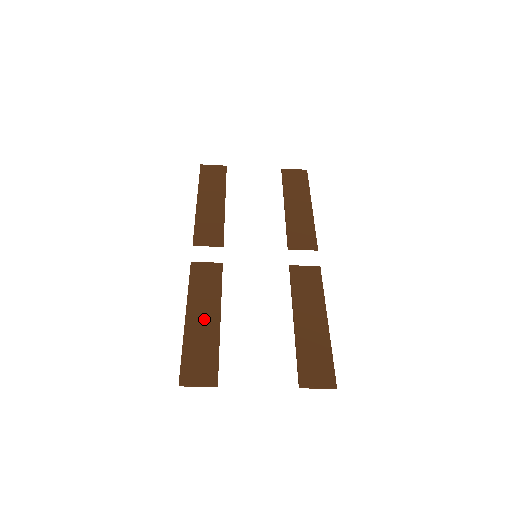
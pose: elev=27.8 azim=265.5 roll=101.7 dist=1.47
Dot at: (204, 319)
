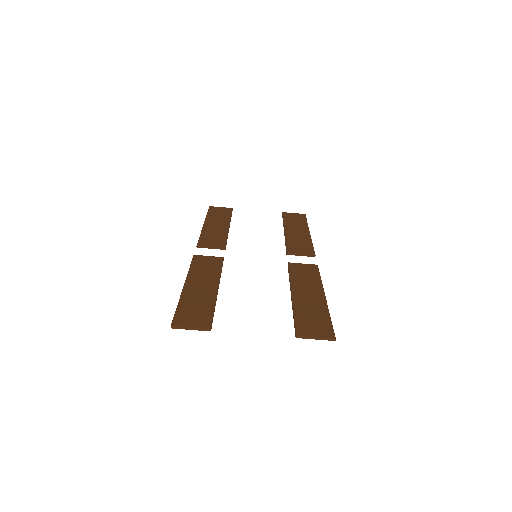
Dot at: (202, 287)
